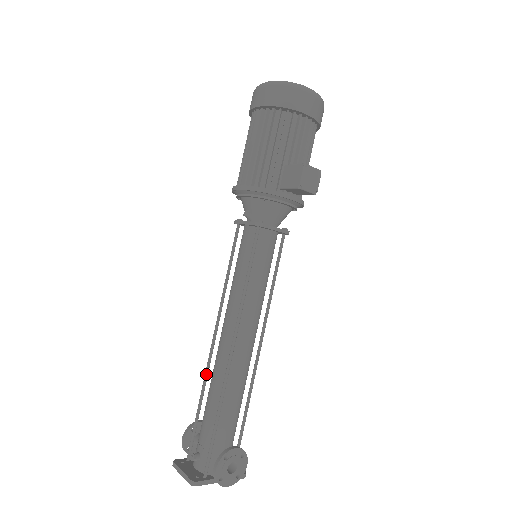
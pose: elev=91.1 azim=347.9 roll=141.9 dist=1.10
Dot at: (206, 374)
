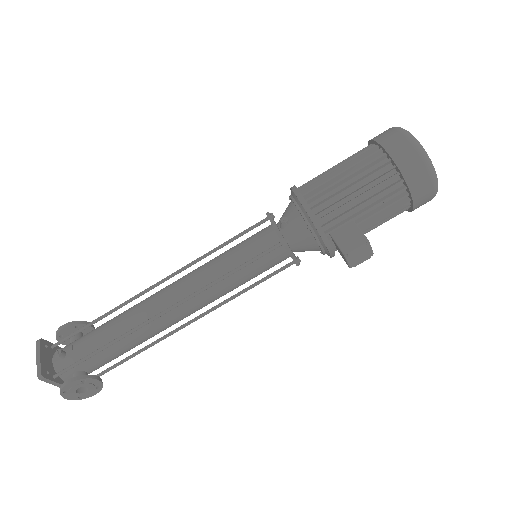
Dot at: (128, 302)
